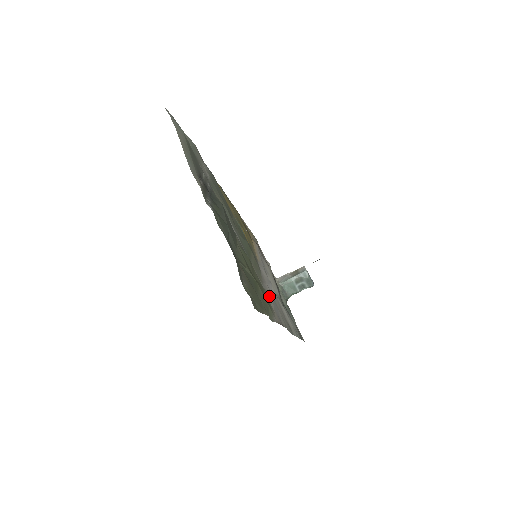
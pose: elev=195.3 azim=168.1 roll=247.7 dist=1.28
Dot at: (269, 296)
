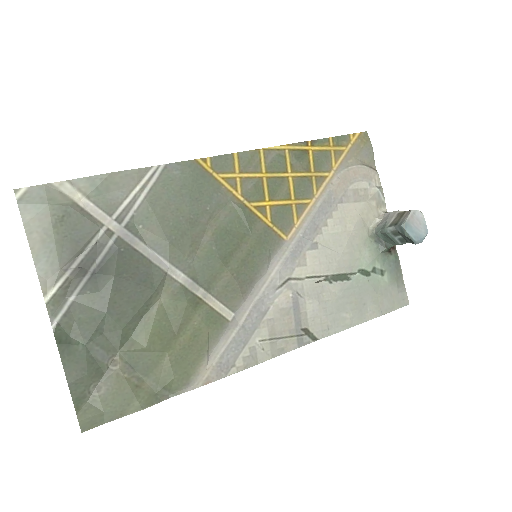
Dot at: (228, 334)
